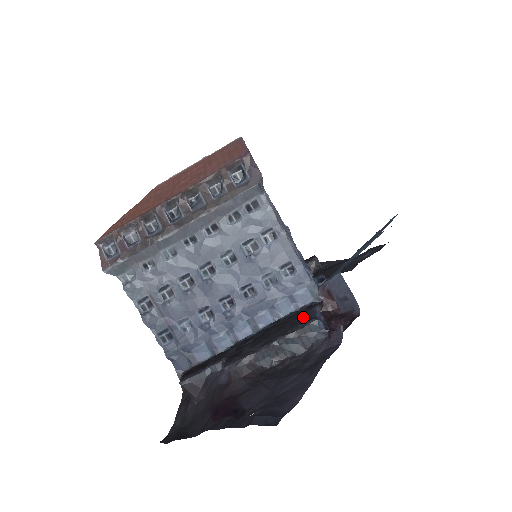
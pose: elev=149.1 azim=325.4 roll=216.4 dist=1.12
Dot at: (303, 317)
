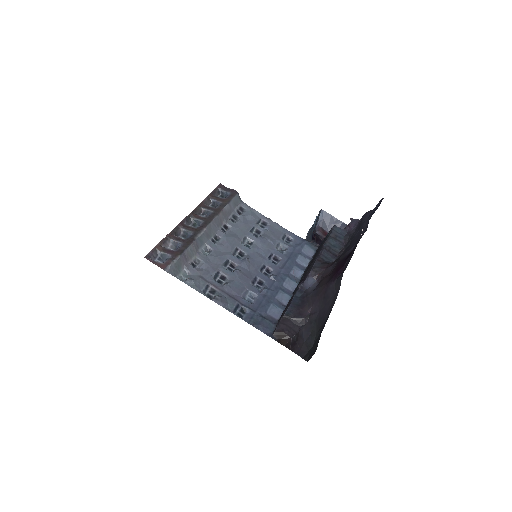
Dot at: (323, 241)
